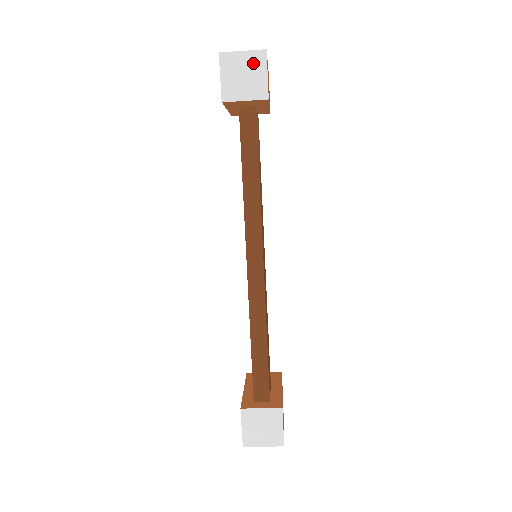
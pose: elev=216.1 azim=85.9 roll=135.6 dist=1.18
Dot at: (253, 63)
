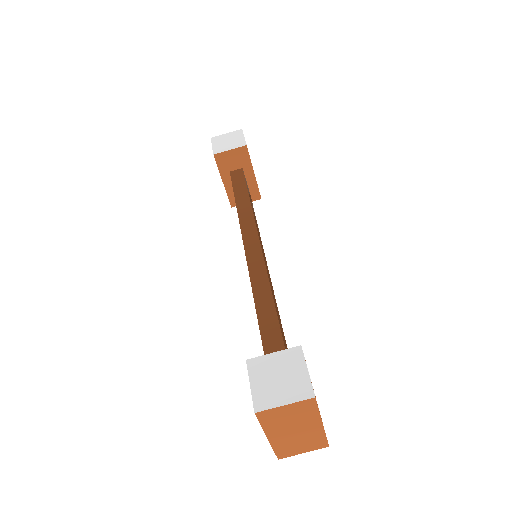
Dot at: (234, 136)
